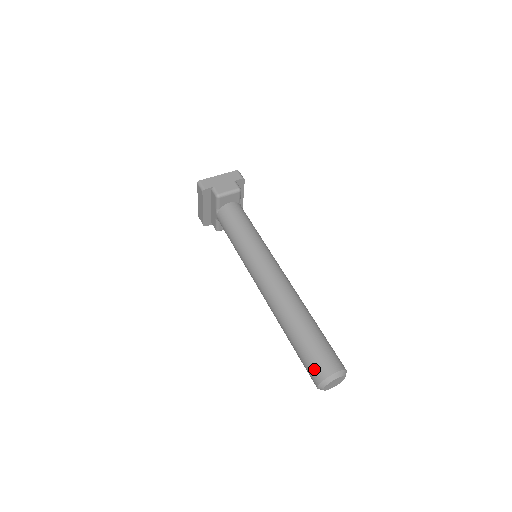
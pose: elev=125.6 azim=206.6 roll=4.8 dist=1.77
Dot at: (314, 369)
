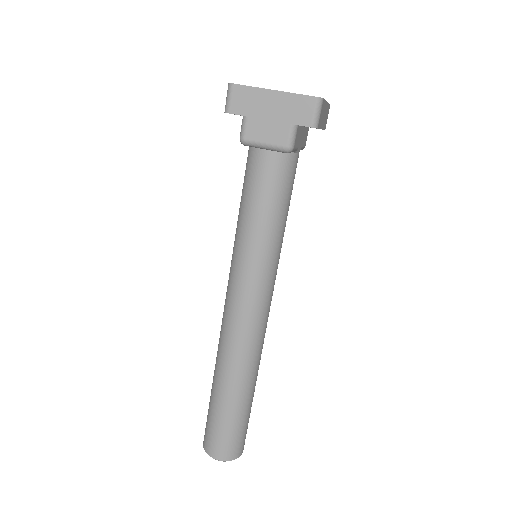
Dot at: (205, 434)
